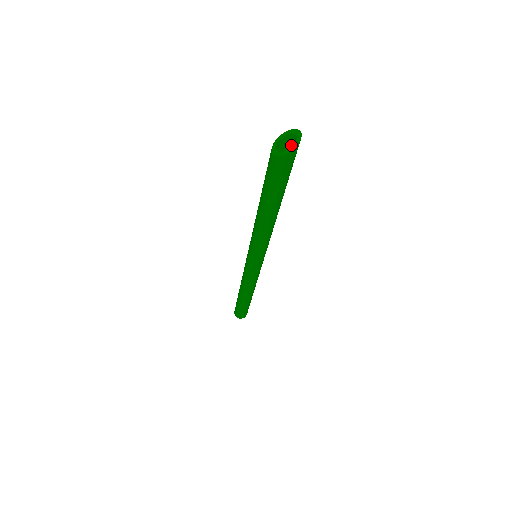
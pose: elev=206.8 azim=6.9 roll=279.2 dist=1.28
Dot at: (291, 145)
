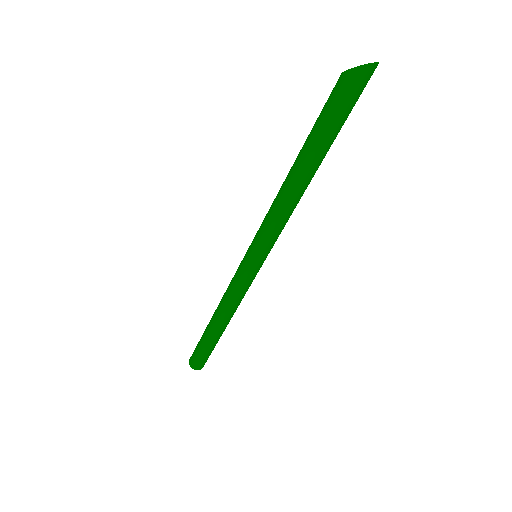
Dot at: (363, 82)
